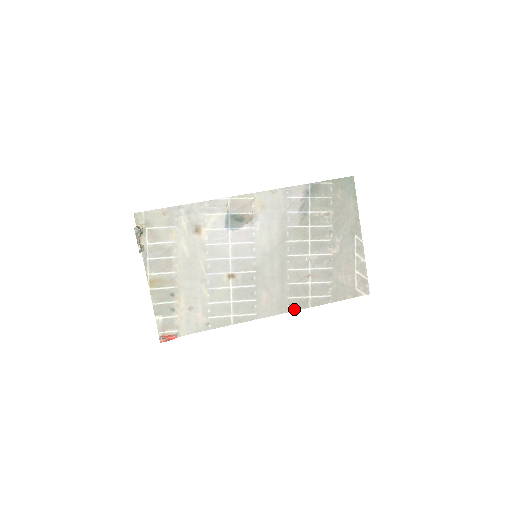
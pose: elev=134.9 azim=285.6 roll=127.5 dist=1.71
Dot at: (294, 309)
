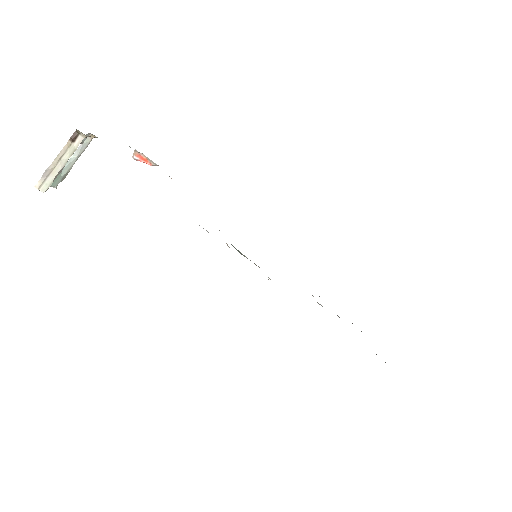
Dot at: occluded
